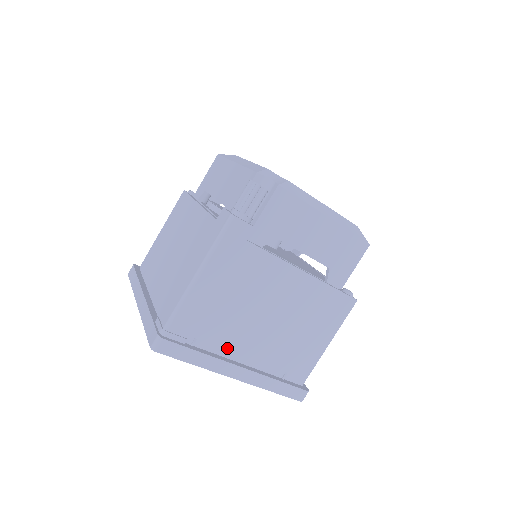
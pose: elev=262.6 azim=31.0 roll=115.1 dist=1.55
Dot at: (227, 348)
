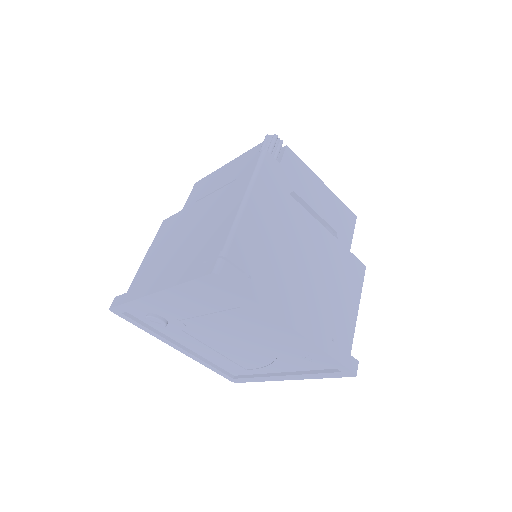
Dot at: (279, 295)
